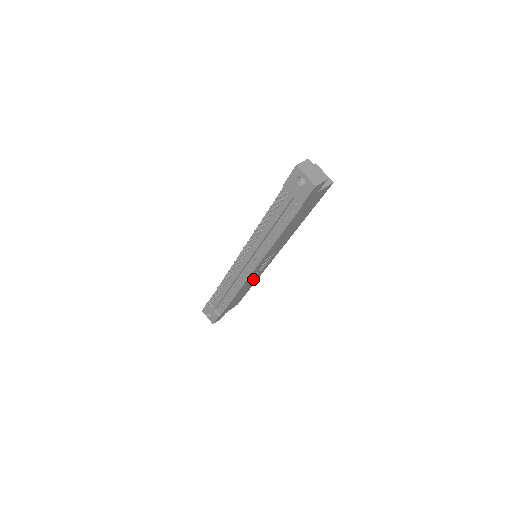
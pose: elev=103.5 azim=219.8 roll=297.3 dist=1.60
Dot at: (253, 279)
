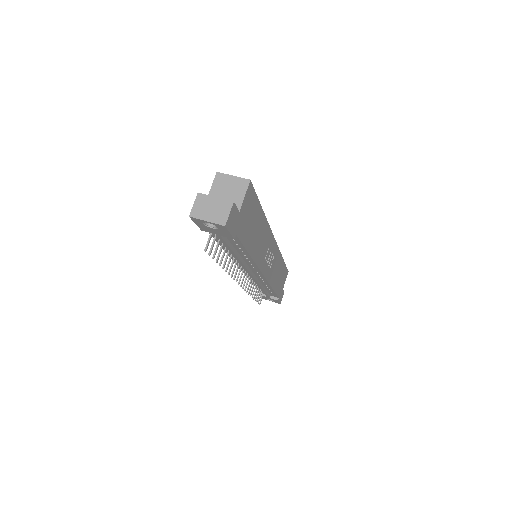
Dot at: (275, 265)
